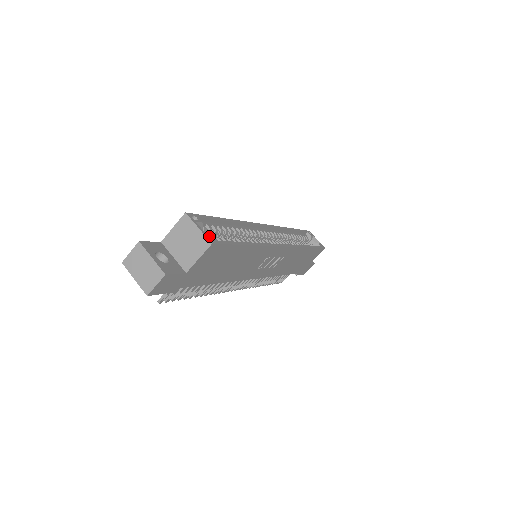
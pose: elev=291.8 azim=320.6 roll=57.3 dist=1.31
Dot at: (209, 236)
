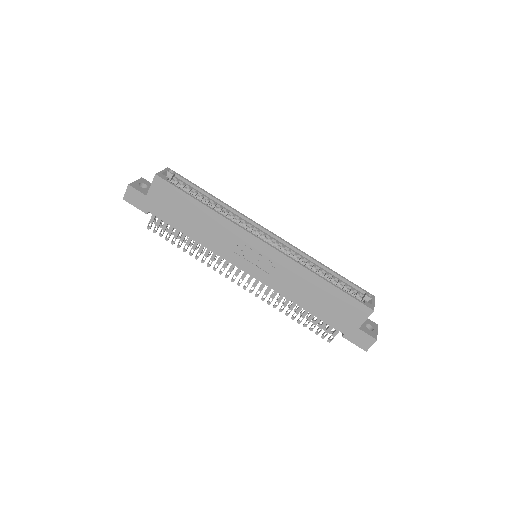
Dot at: (162, 175)
